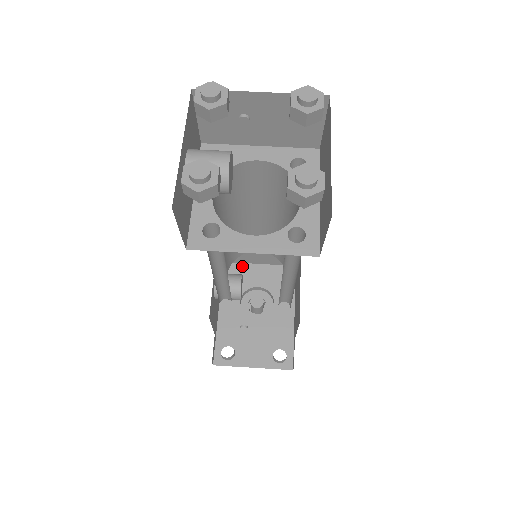
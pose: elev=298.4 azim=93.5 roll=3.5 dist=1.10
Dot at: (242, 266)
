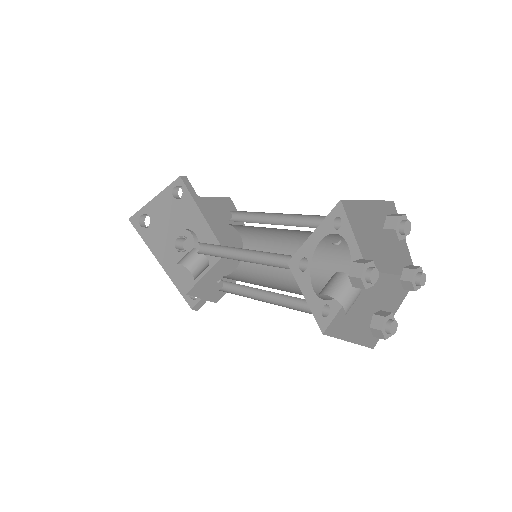
Dot at: (156, 227)
